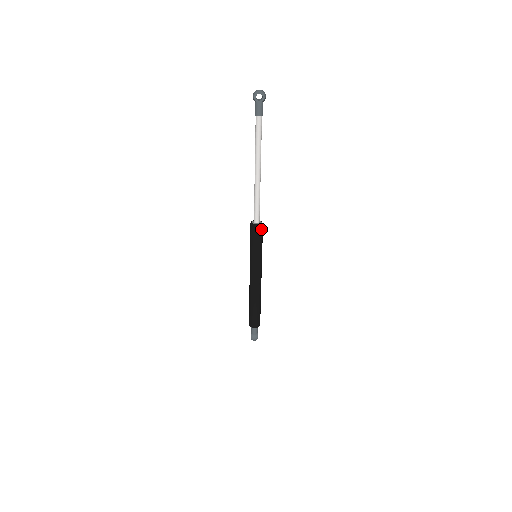
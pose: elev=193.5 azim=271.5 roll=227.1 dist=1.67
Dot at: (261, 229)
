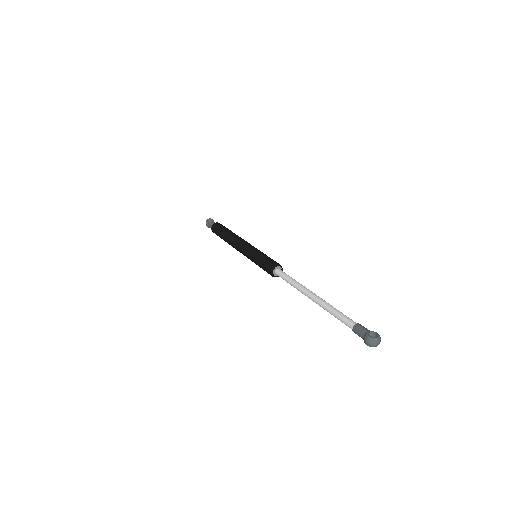
Dot at: occluded
